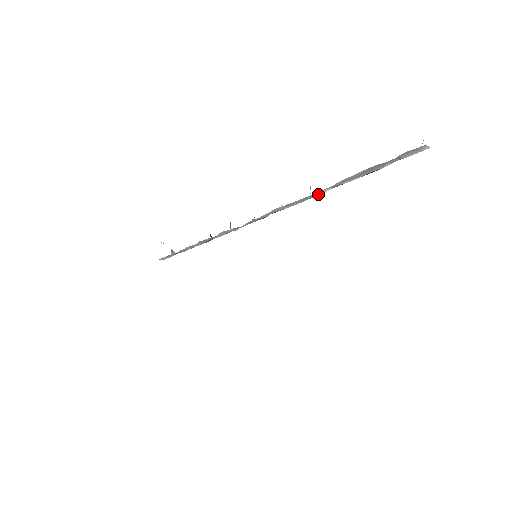
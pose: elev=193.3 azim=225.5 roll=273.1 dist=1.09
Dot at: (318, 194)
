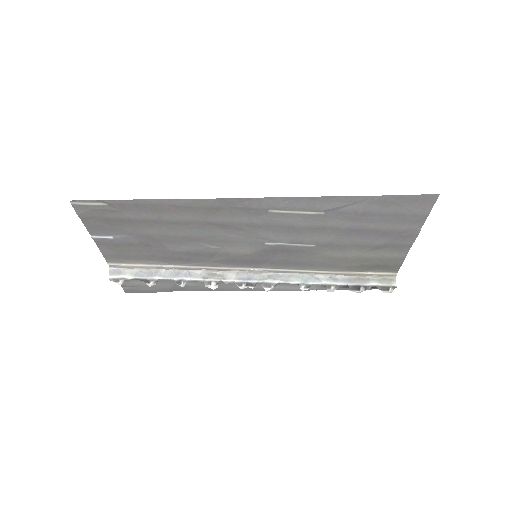
Dot at: (313, 282)
